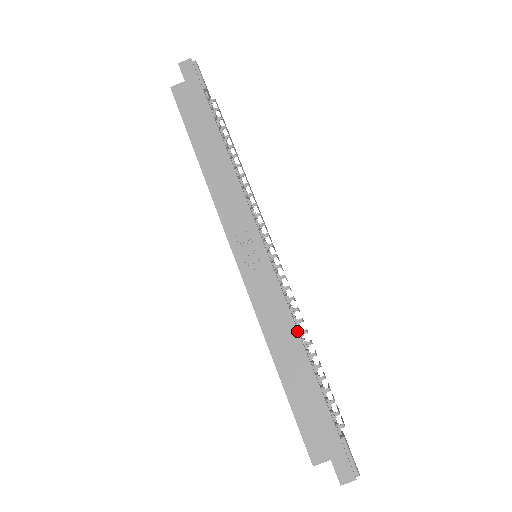
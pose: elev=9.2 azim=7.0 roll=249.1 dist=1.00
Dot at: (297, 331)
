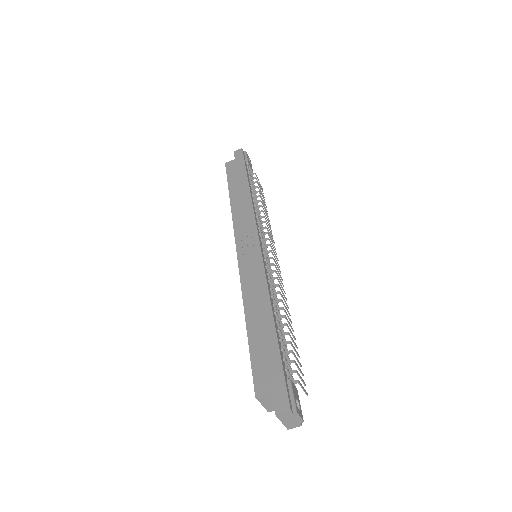
Dot at: (268, 294)
